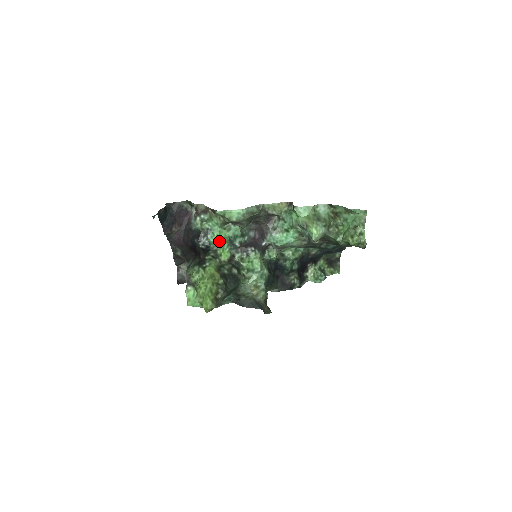
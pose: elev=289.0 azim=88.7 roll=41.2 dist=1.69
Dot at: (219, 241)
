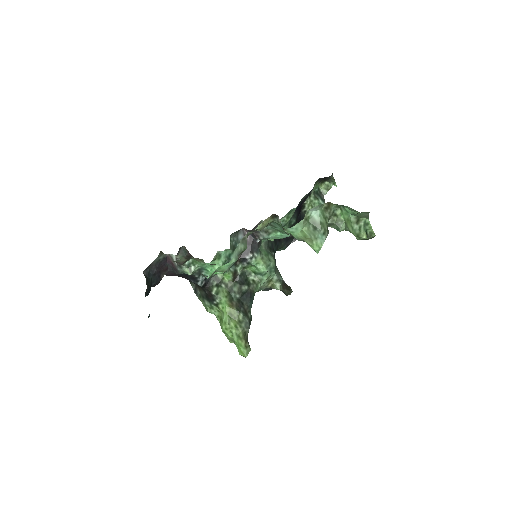
Dot at: occluded
